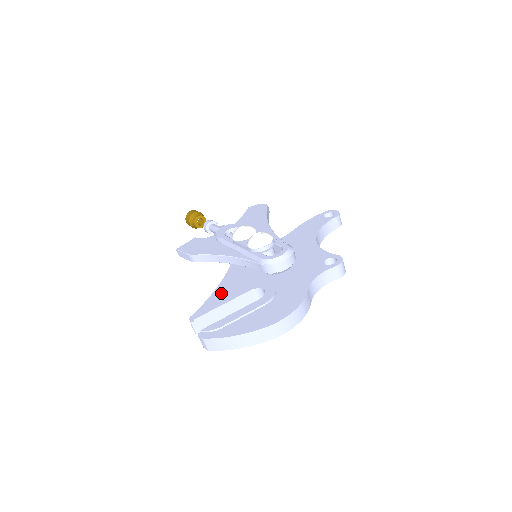
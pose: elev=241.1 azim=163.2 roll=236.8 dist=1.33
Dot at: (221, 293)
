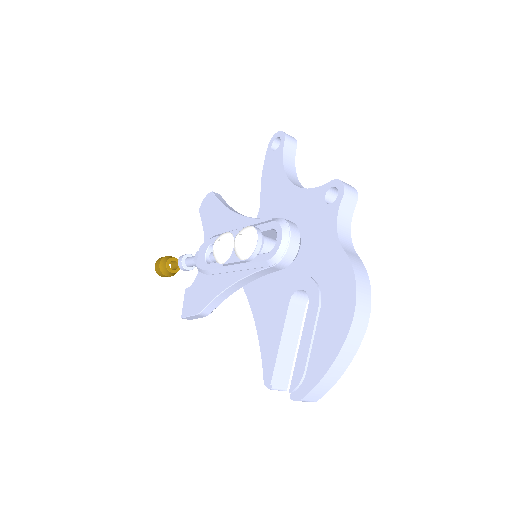
Dot at: (265, 329)
